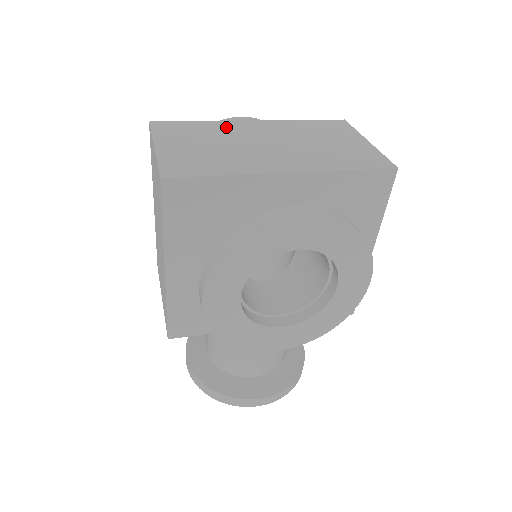
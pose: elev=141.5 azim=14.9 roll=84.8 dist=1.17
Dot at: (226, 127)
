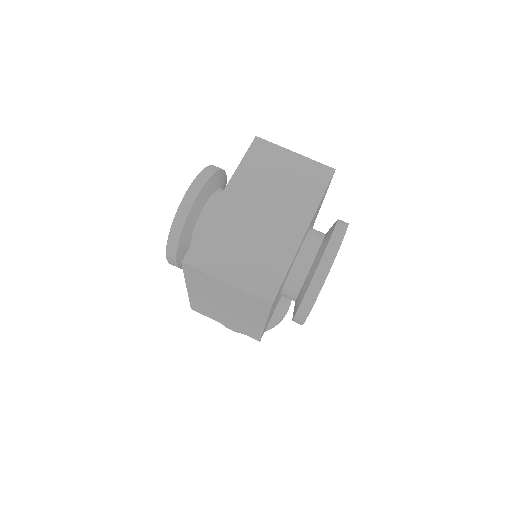
Dot at: (222, 219)
